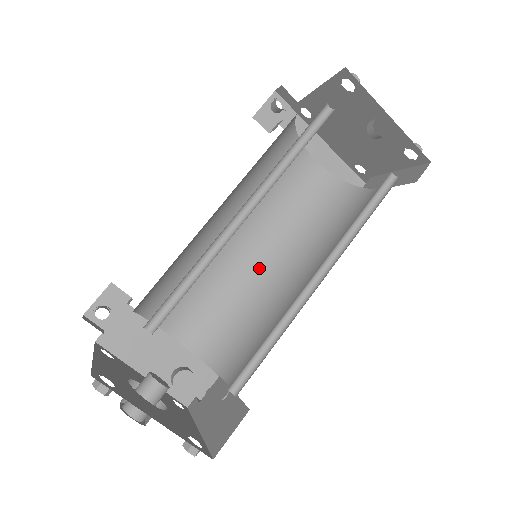
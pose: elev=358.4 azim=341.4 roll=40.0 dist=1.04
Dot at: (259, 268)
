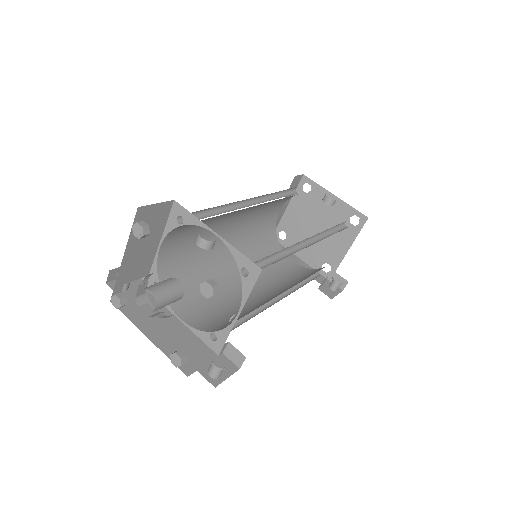
Dot at: (256, 296)
